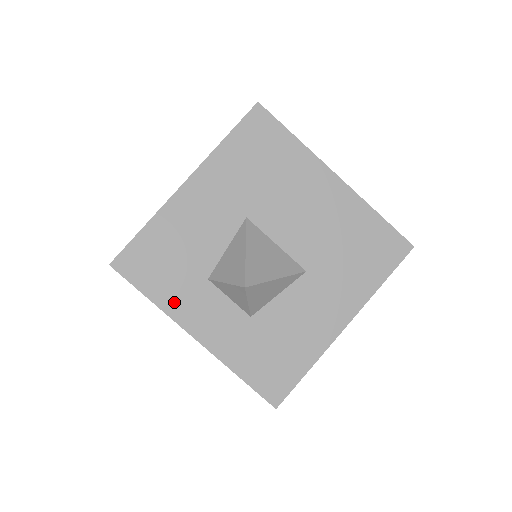
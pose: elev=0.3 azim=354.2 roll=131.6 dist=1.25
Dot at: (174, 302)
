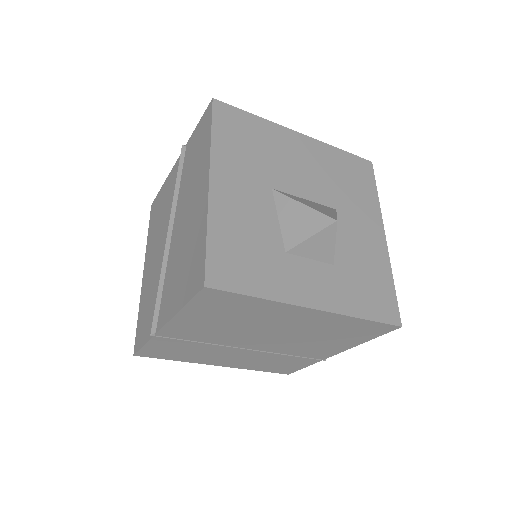
Dot at: (278, 288)
